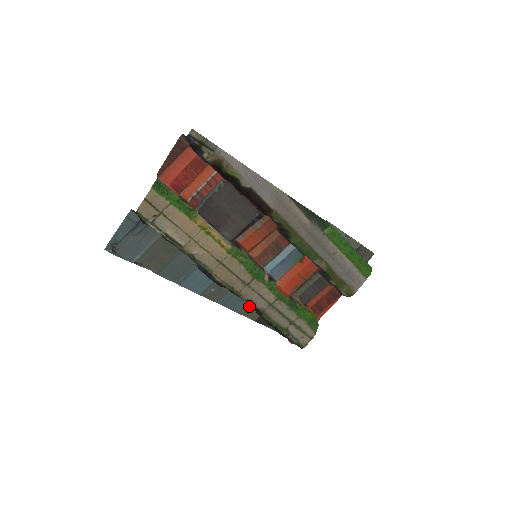
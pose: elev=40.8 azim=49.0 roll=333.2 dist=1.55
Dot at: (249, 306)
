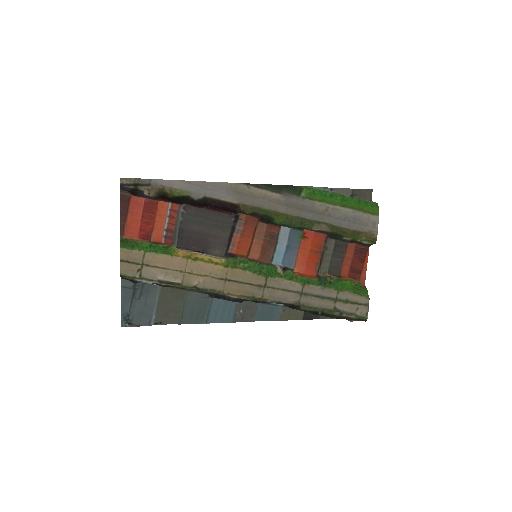
Dot at: (286, 308)
